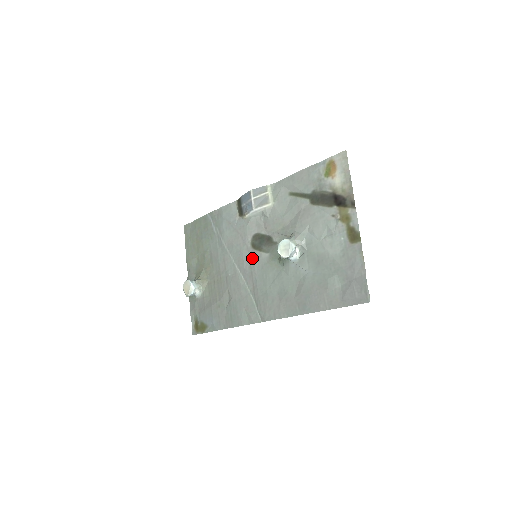
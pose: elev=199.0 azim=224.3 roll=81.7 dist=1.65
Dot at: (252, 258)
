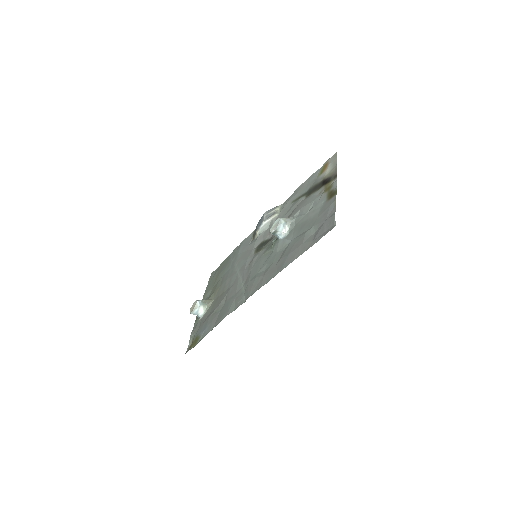
Dot at: (252, 259)
